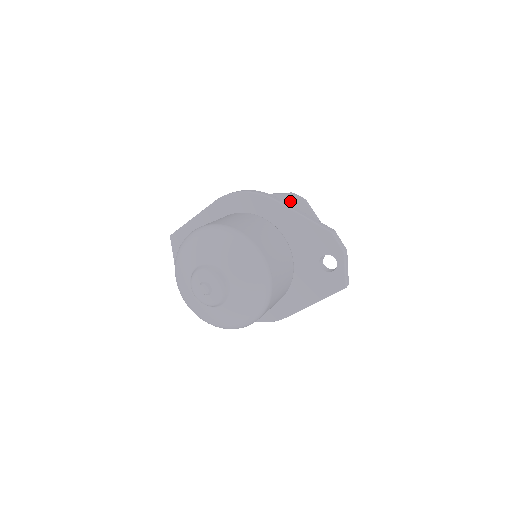
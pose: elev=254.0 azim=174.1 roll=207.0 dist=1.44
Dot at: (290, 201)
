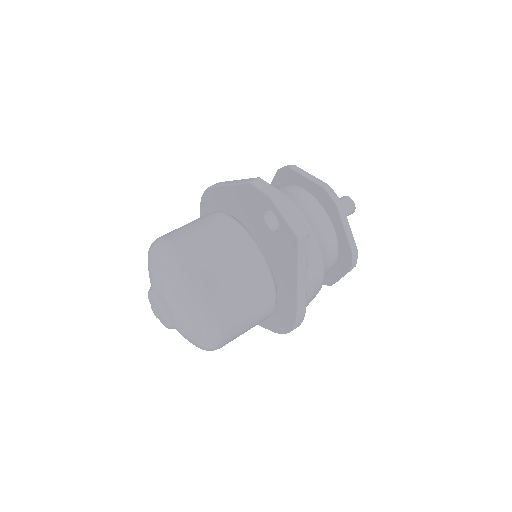
Dot at: (283, 177)
